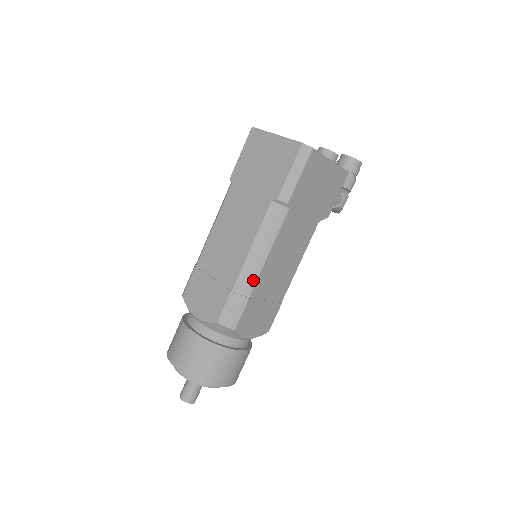
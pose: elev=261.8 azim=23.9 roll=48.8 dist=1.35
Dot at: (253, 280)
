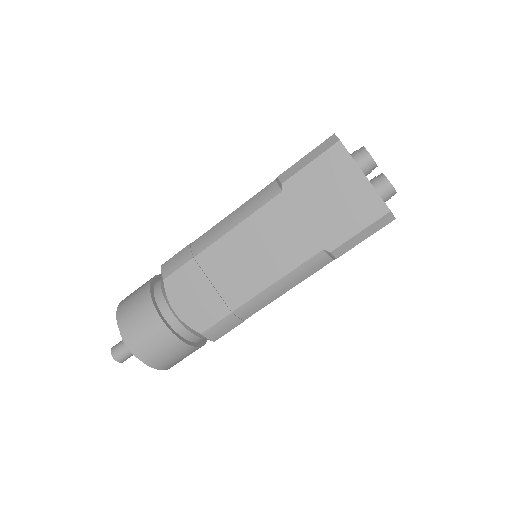
Dot at: (258, 308)
